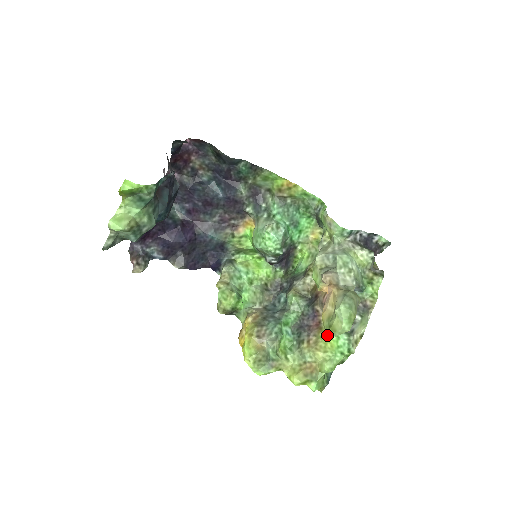
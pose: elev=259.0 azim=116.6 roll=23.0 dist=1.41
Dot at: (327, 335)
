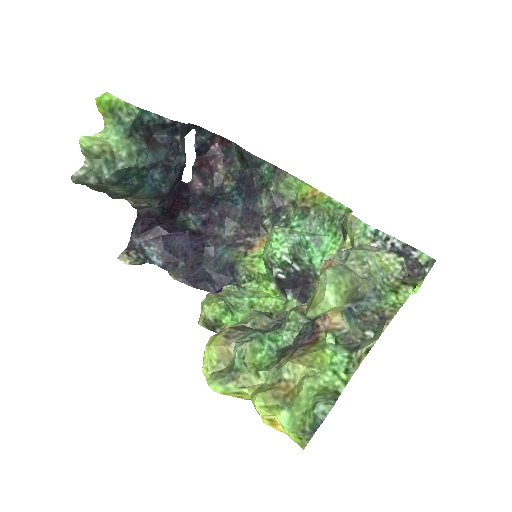
Dot at: (320, 348)
